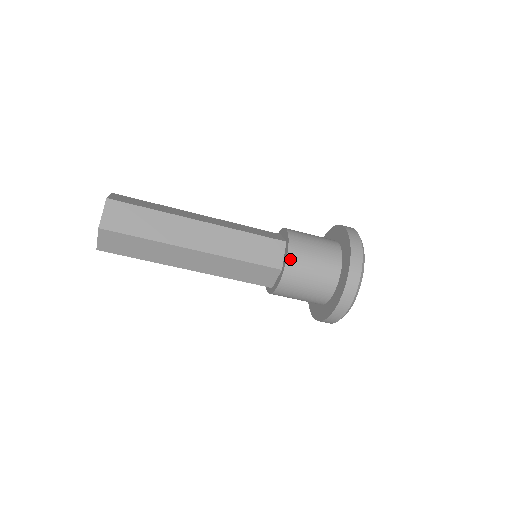
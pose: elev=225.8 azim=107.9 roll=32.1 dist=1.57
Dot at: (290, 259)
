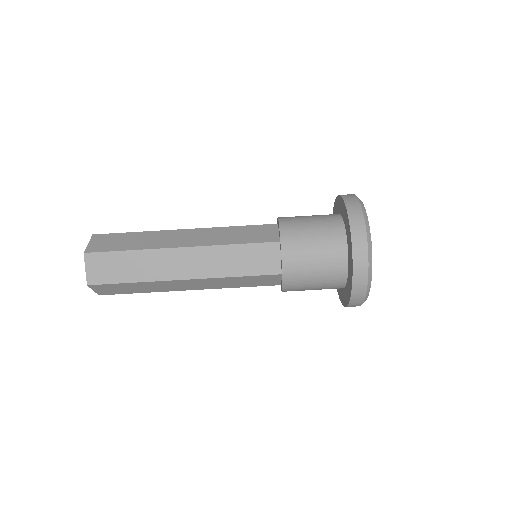
Dot at: (283, 226)
